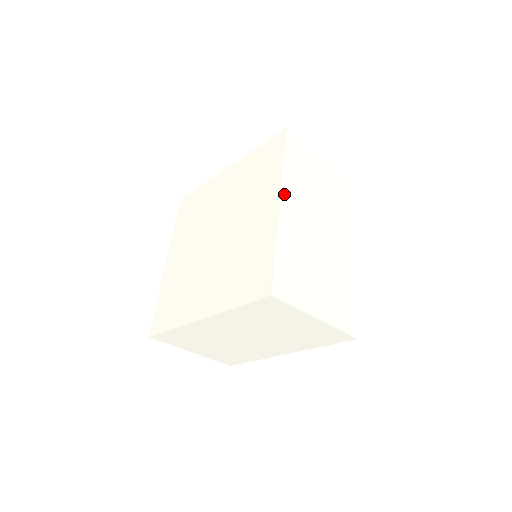
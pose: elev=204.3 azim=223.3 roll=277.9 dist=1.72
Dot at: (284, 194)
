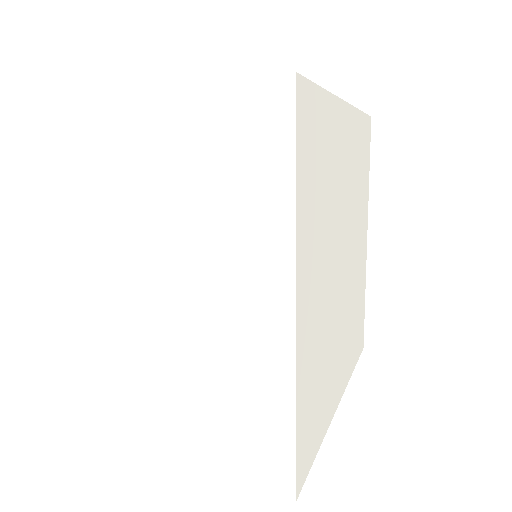
Dot at: occluded
